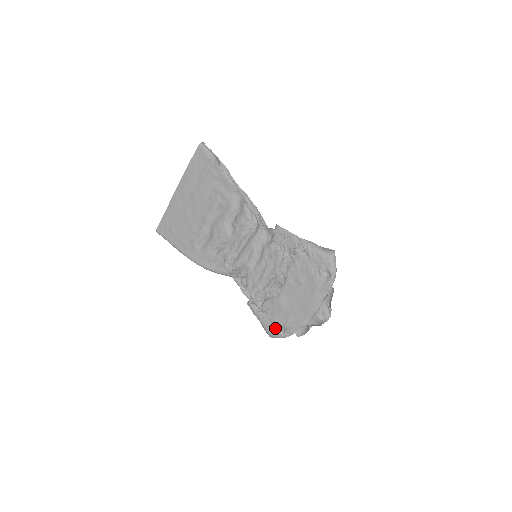
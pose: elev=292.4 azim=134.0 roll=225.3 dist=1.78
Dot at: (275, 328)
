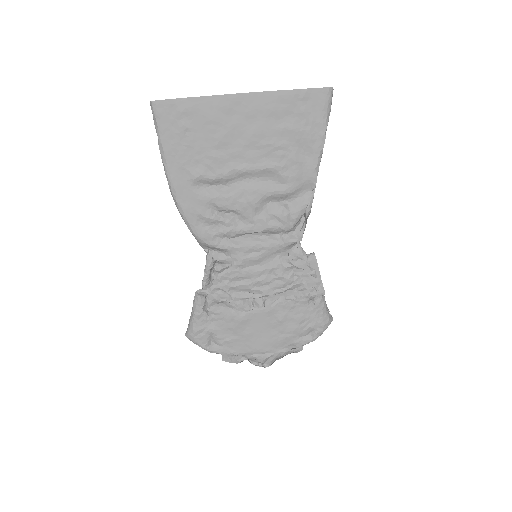
Dot at: (206, 337)
